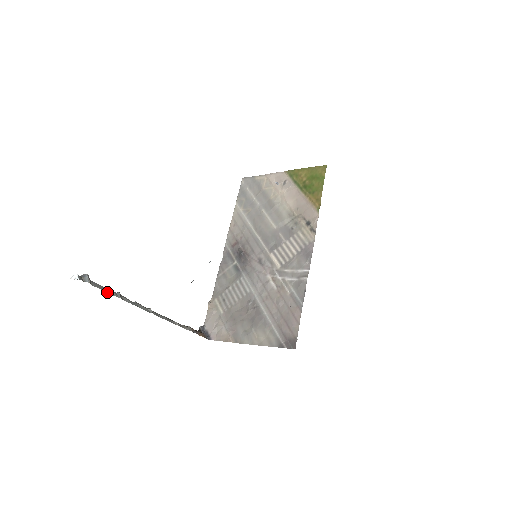
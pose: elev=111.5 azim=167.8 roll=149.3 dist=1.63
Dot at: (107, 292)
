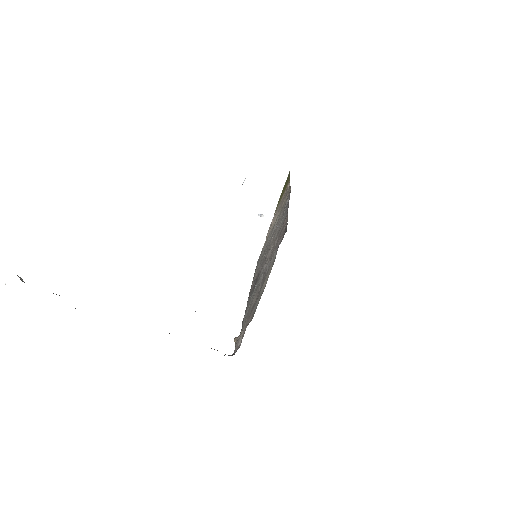
Dot at: occluded
